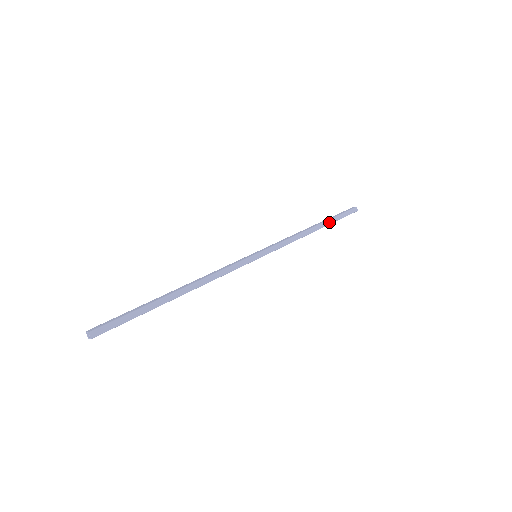
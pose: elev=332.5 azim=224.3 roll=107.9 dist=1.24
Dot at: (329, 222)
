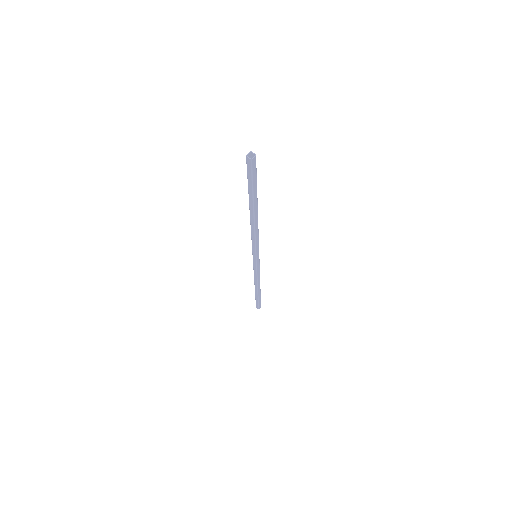
Dot at: occluded
